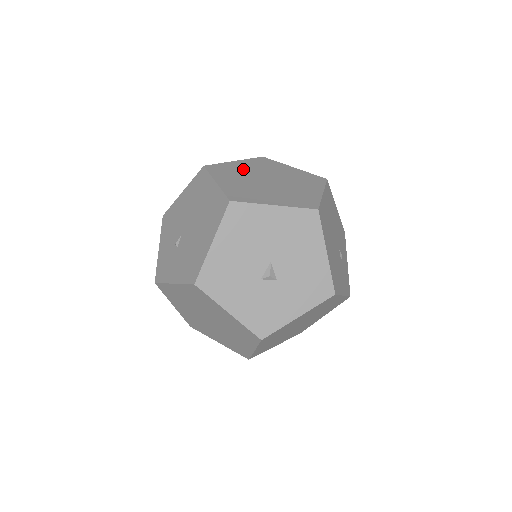
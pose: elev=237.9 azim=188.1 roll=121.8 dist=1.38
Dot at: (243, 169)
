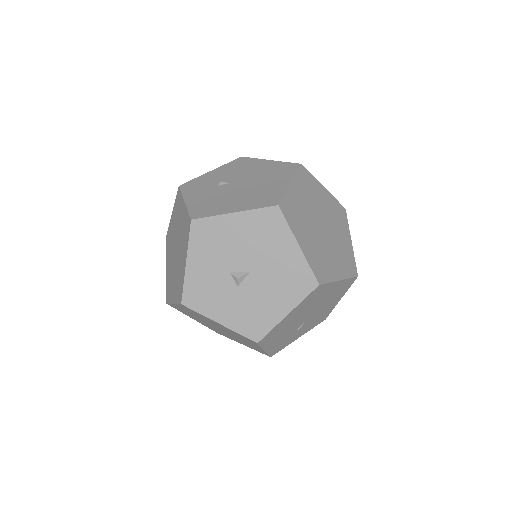
Dot at: (320, 199)
